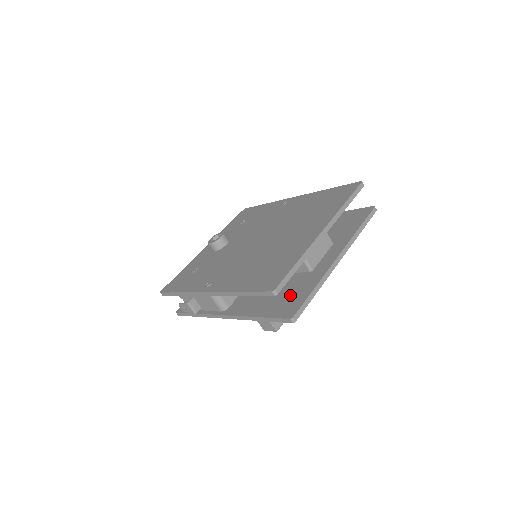
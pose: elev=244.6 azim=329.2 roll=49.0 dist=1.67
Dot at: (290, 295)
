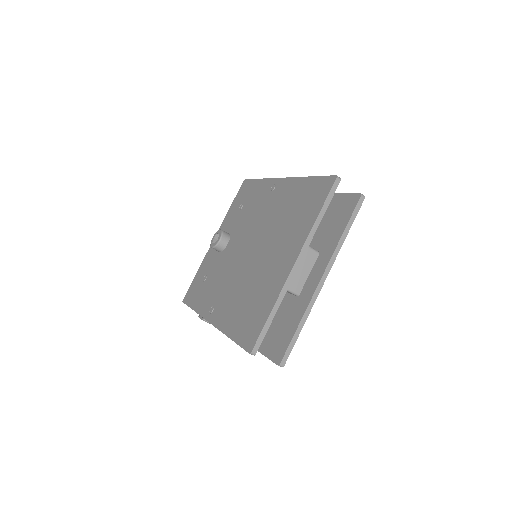
Dot at: (280, 328)
